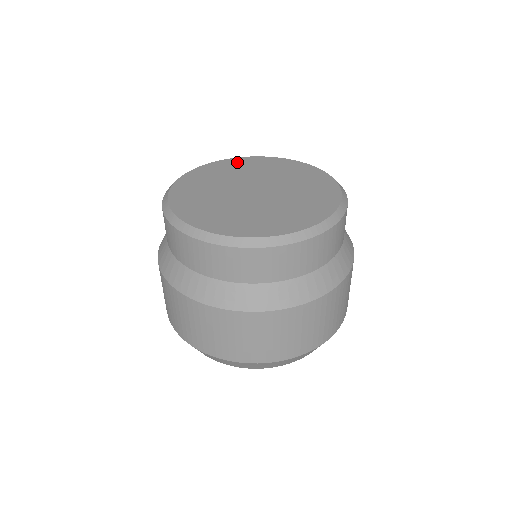
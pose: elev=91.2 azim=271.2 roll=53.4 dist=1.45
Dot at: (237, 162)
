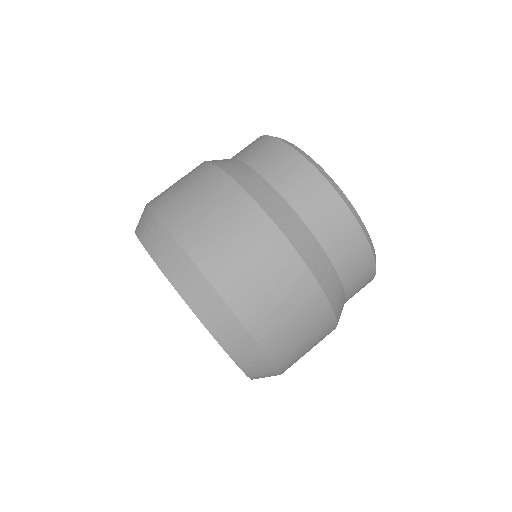
Dot at: occluded
